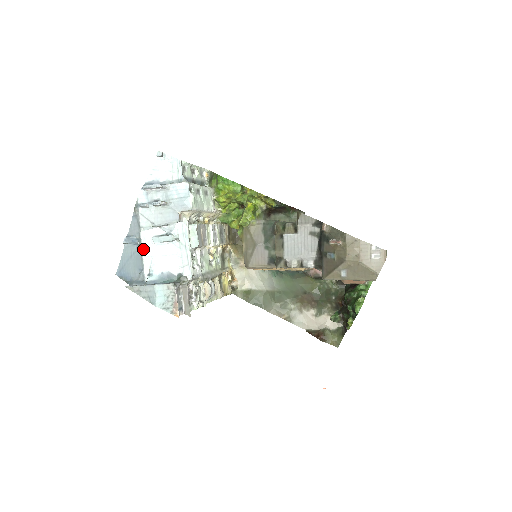
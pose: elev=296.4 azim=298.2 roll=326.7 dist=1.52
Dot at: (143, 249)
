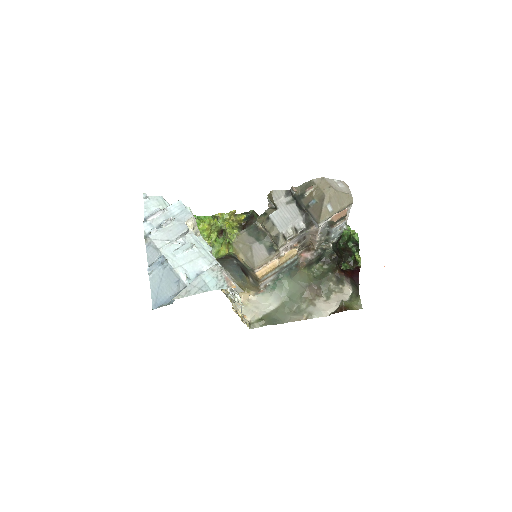
Dot at: (170, 263)
